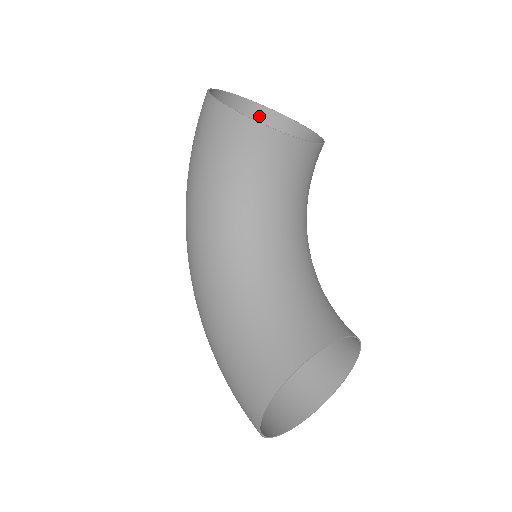
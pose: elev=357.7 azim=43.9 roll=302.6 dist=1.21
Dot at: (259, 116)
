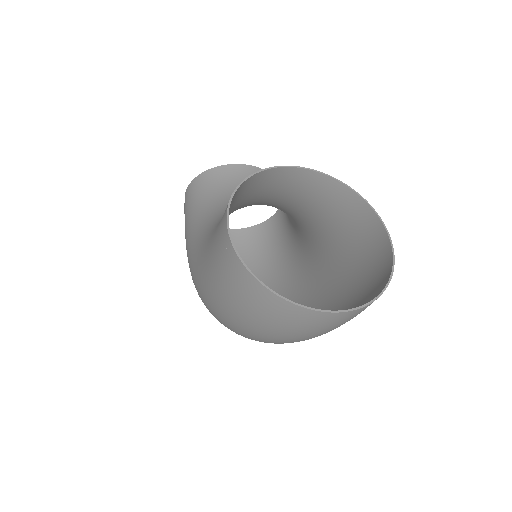
Dot at: (253, 233)
